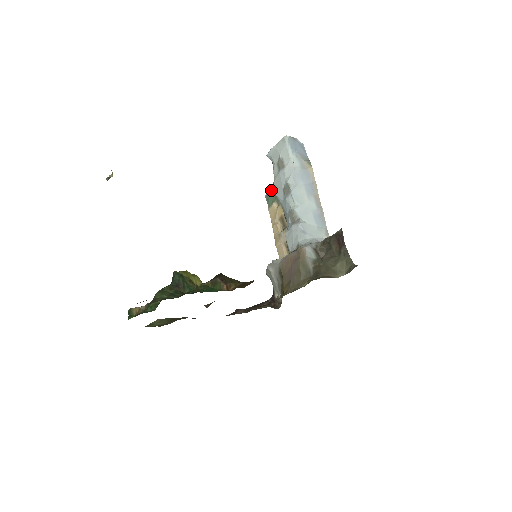
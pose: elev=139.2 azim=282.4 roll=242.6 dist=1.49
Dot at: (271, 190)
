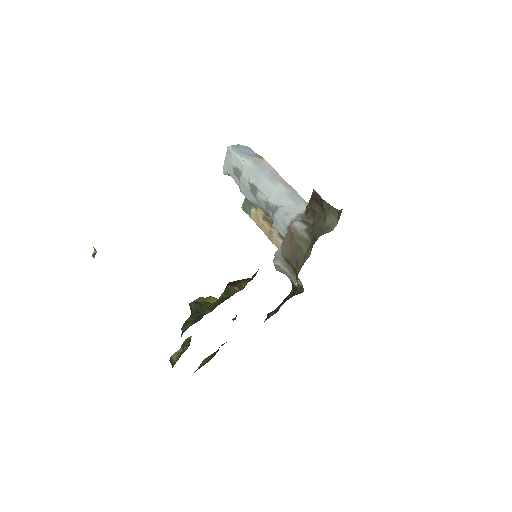
Dot at: occluded
